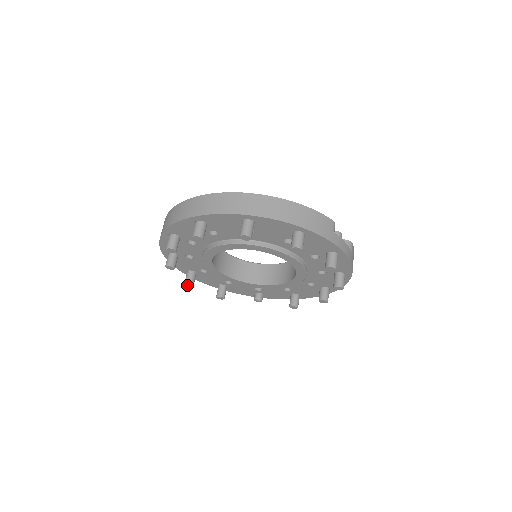
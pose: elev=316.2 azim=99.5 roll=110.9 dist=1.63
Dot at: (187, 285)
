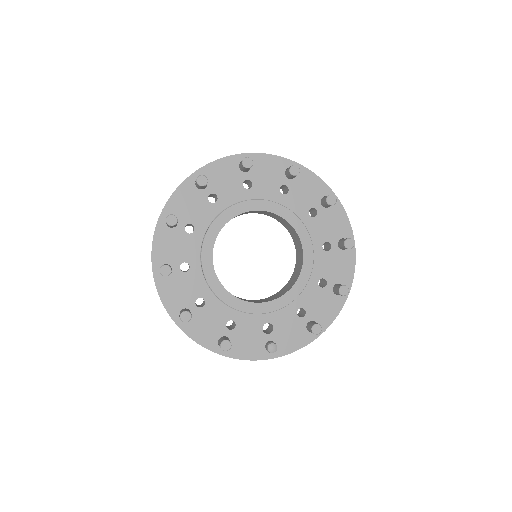
Dot at: (183, 320)
